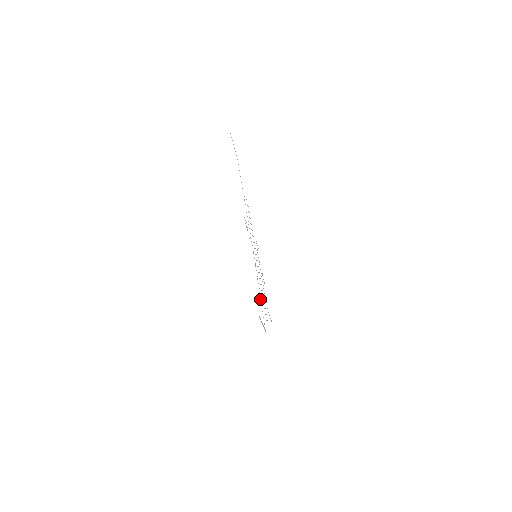
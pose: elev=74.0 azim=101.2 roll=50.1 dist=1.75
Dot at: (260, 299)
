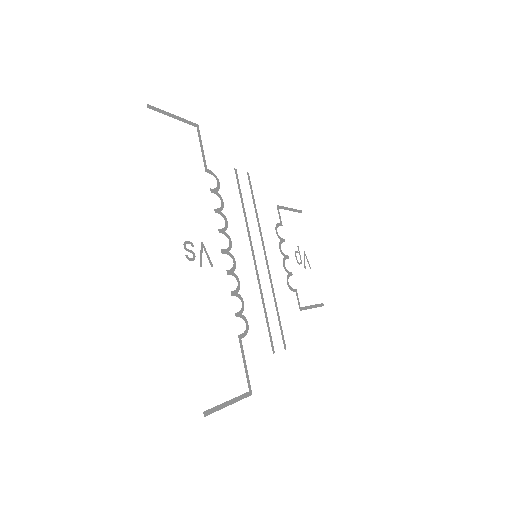
Dot at: (241, 347)
